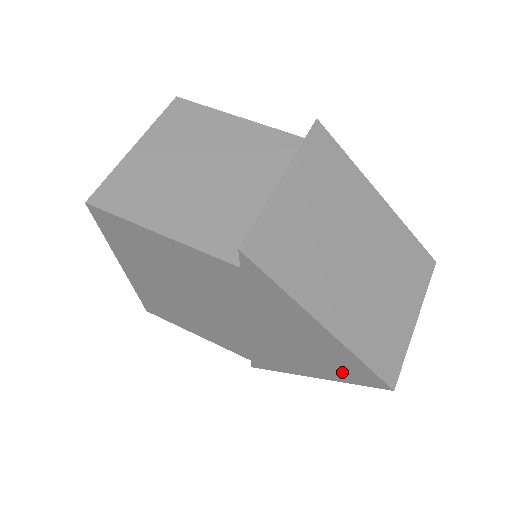
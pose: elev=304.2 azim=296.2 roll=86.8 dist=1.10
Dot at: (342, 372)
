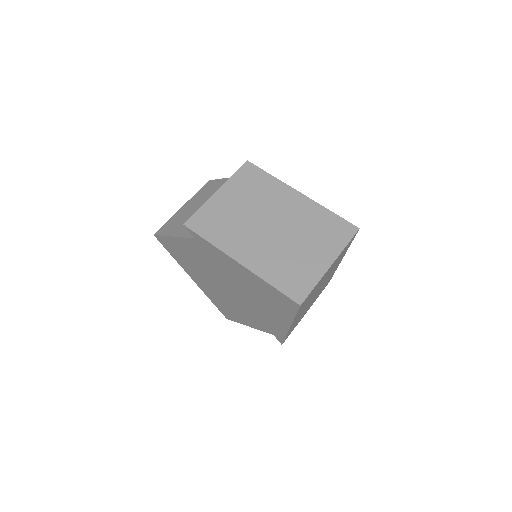
Dot at: (282, 306)
